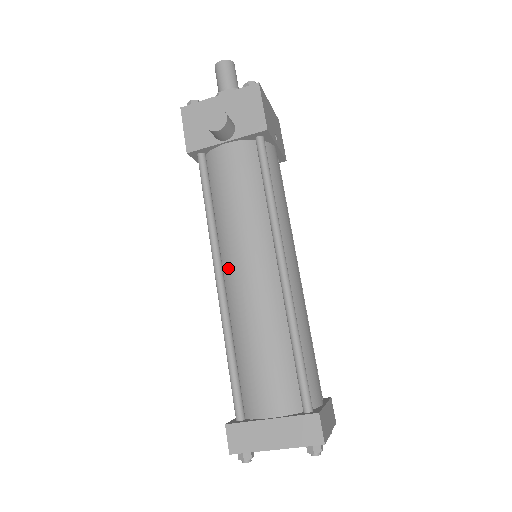
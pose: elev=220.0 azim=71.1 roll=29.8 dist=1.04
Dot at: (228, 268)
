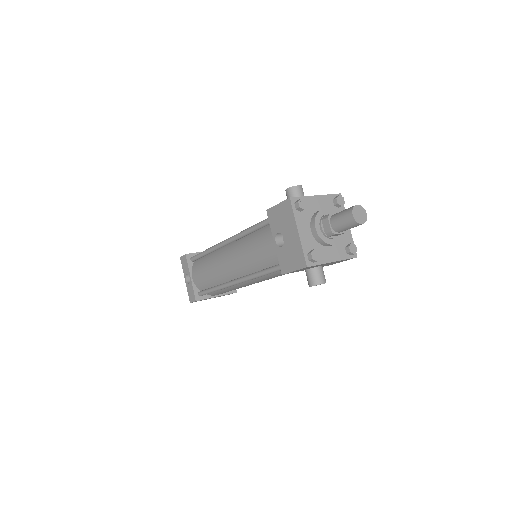
Dot at: (246, 282)
